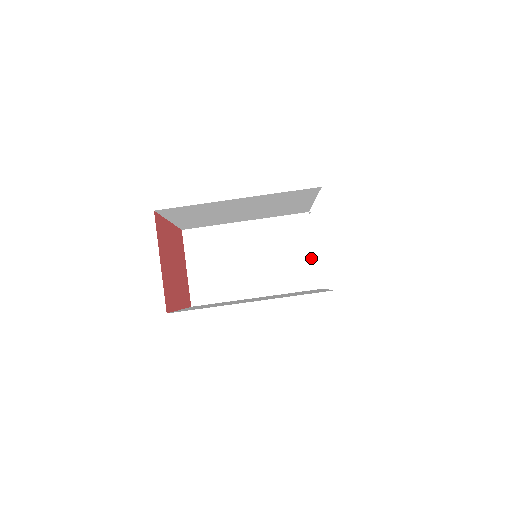
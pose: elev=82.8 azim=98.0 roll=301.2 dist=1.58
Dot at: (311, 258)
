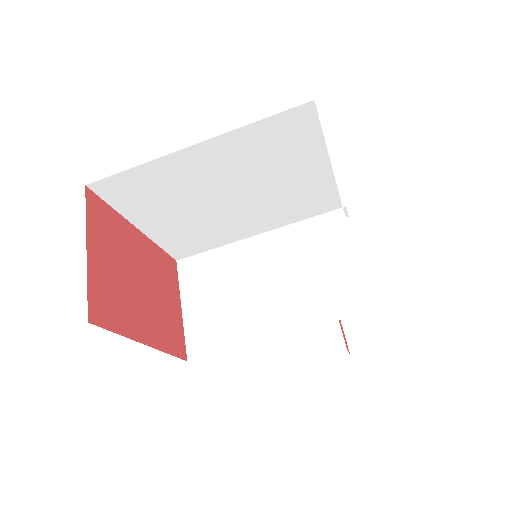
Dot at: (354, 267)
